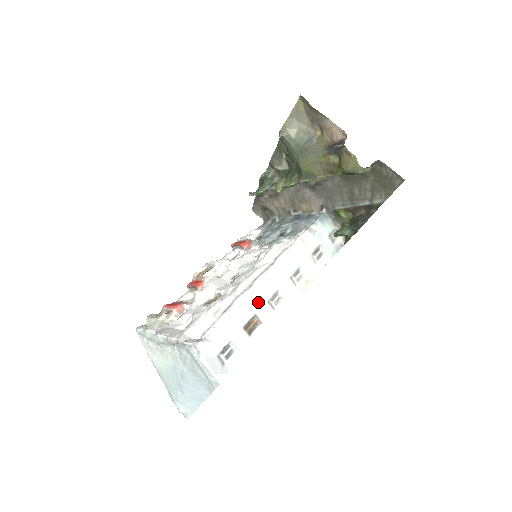
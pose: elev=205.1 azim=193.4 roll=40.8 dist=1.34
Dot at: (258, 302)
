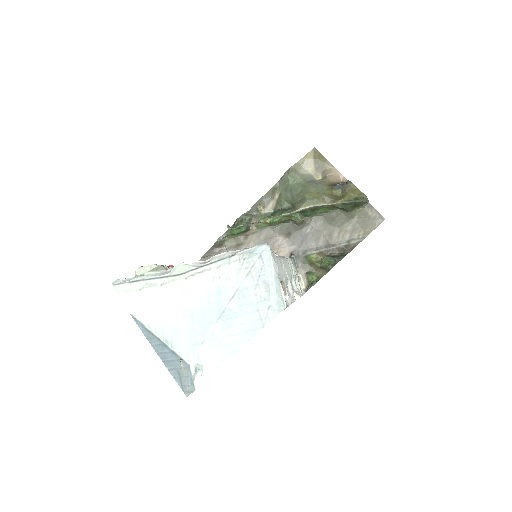
Dot at: (283, 274)
